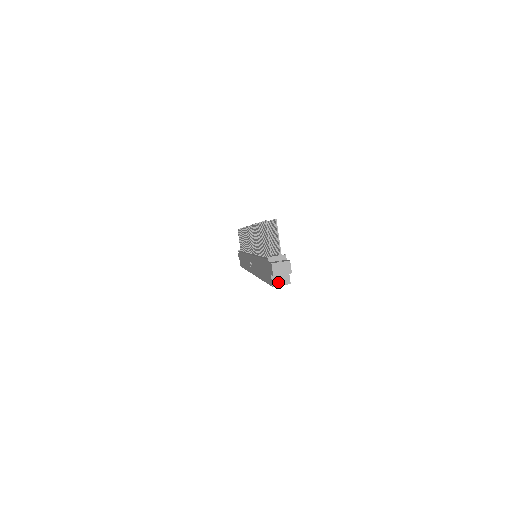
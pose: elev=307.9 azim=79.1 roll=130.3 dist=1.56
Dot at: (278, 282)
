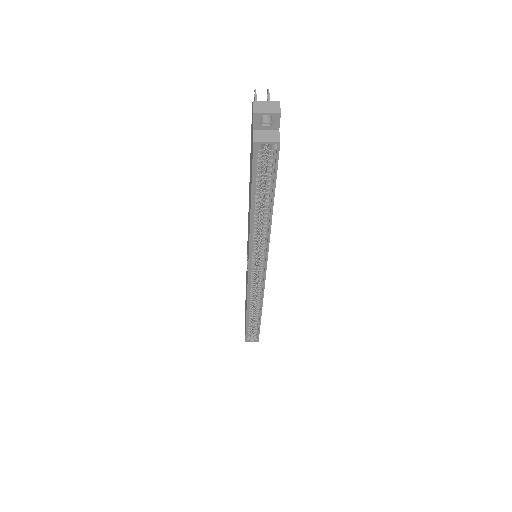
Dot at: (262, 138)
